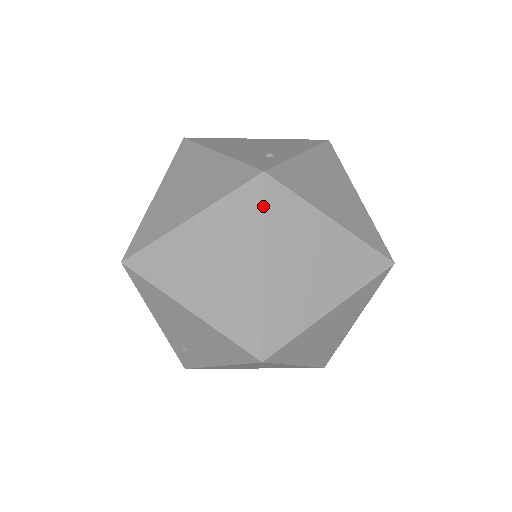
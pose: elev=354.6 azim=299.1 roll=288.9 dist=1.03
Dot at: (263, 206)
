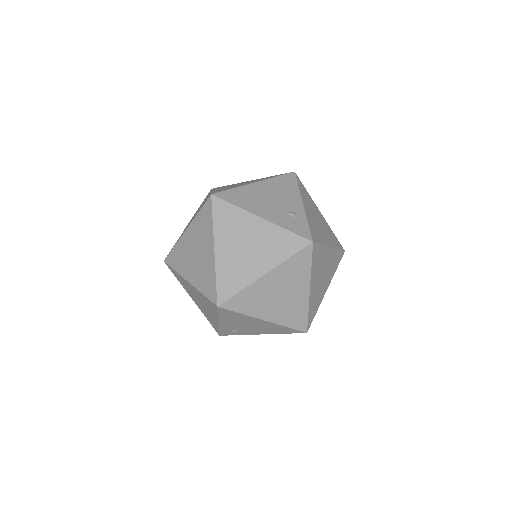
Dot at: (312, 260)
